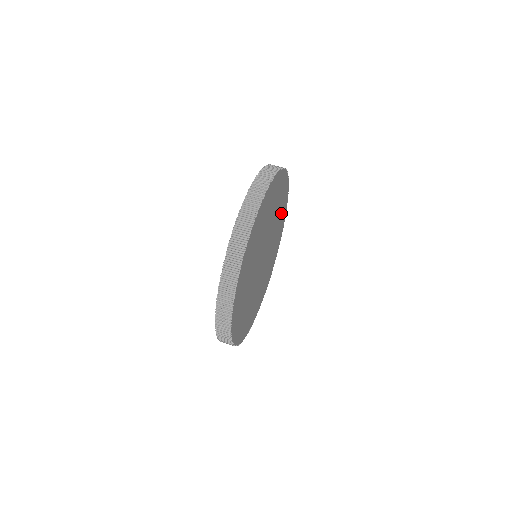
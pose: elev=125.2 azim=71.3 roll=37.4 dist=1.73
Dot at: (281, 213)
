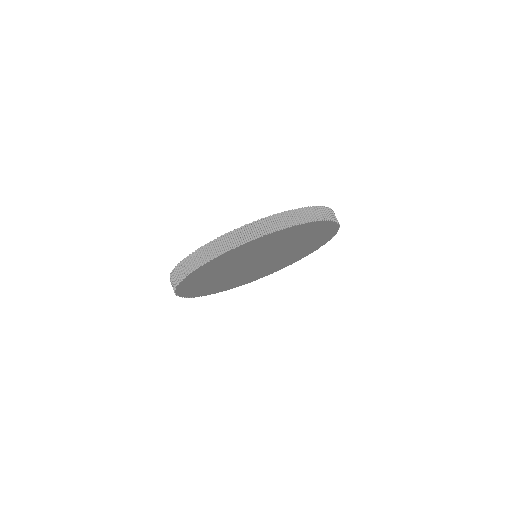
Dot at: (305, 250)
